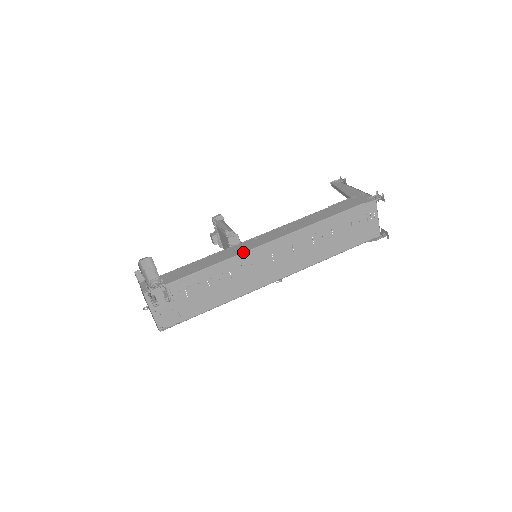
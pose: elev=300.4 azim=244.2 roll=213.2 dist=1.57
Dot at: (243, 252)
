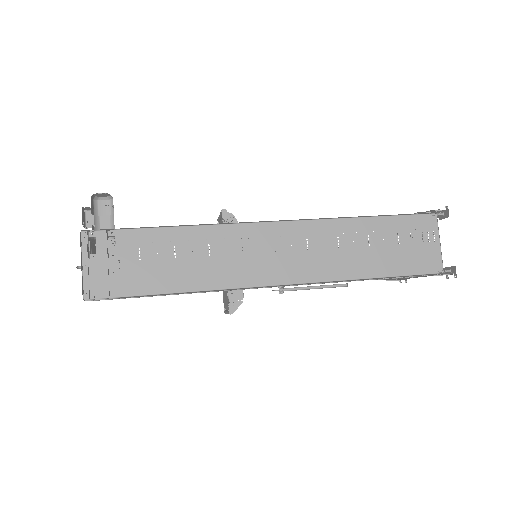
Dot at: (234, 223)
